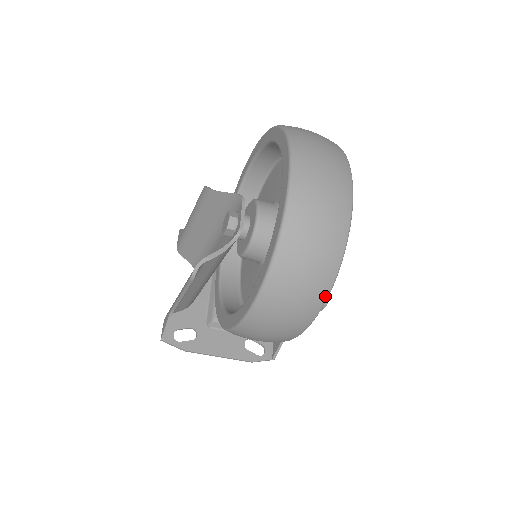
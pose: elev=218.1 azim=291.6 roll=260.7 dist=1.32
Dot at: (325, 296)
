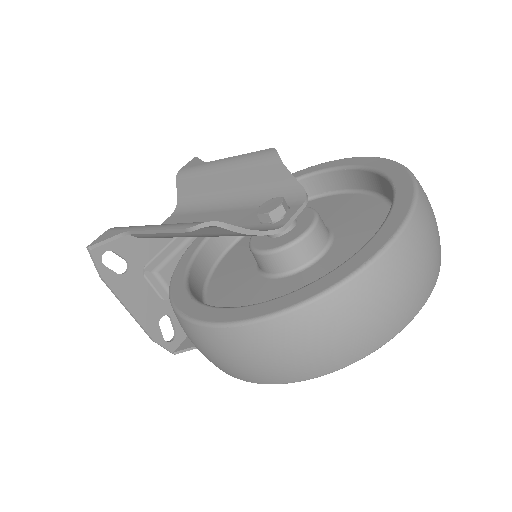
Dot at: (314, 375)
